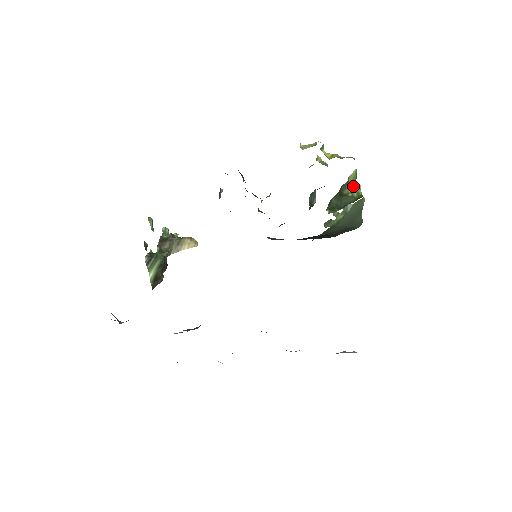
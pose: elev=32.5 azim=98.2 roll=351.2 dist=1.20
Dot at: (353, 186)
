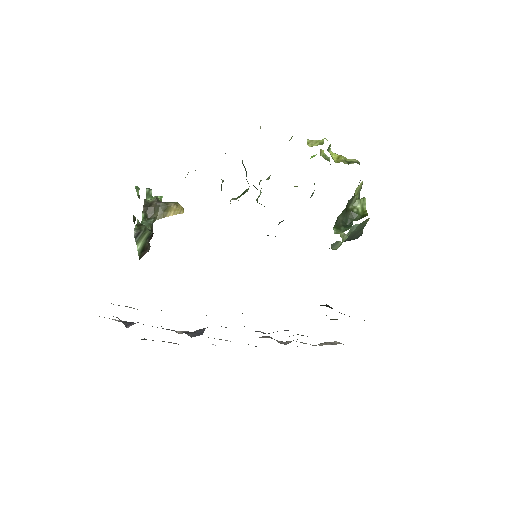
Dot at: (359, 200)
